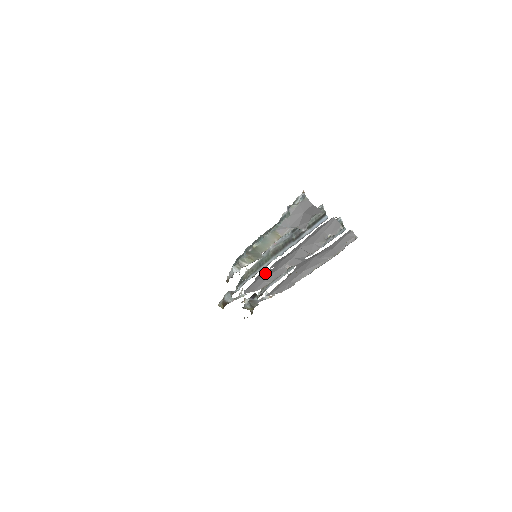
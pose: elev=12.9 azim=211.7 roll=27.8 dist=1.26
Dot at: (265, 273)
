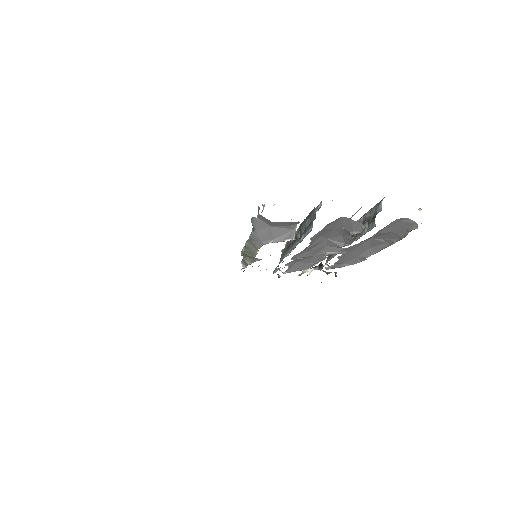
Dot at: (298, 259)
